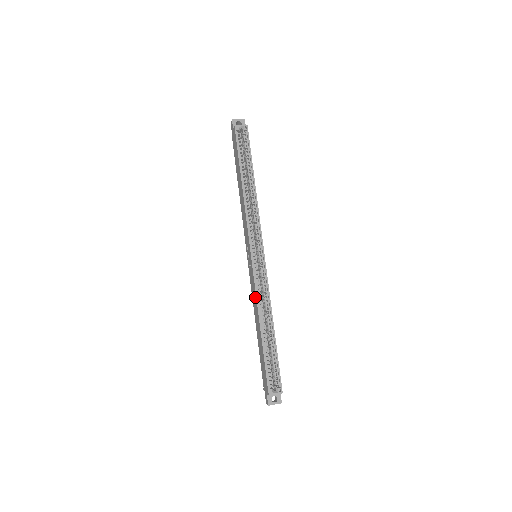
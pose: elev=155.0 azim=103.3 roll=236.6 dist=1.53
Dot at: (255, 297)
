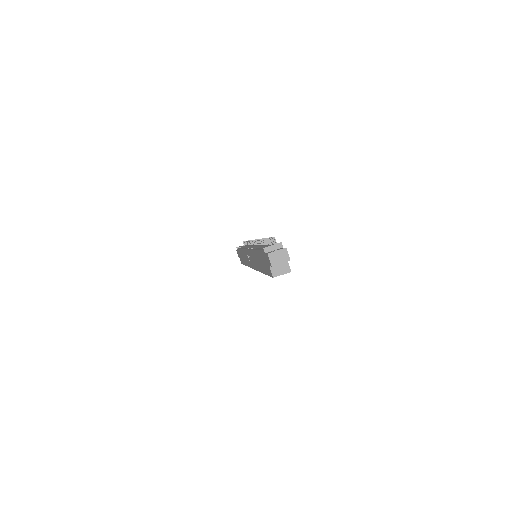
Dot at: (247, 264)
